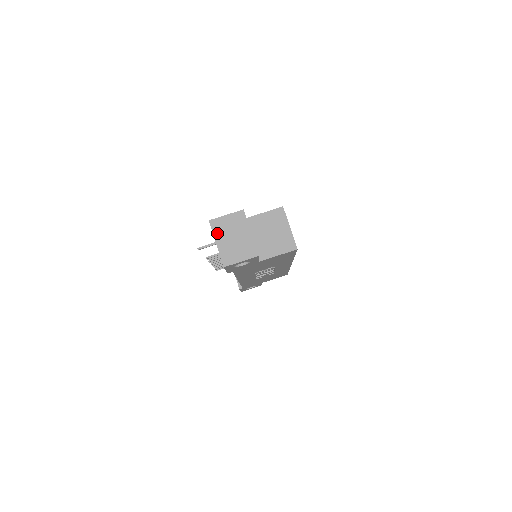
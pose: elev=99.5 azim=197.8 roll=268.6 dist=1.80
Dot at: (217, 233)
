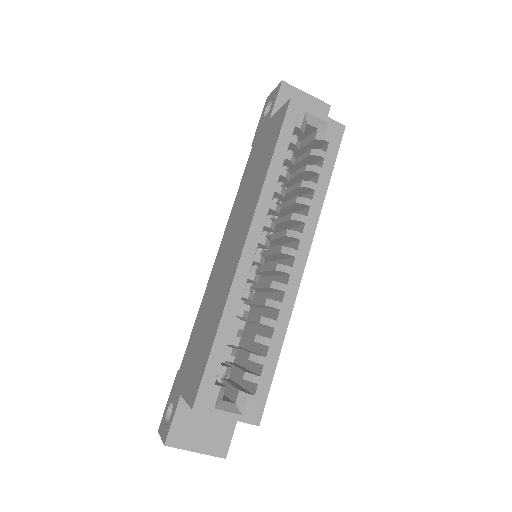
Dot at: occluded
